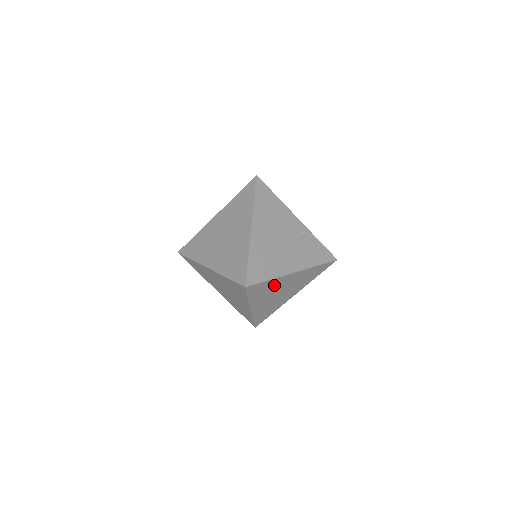
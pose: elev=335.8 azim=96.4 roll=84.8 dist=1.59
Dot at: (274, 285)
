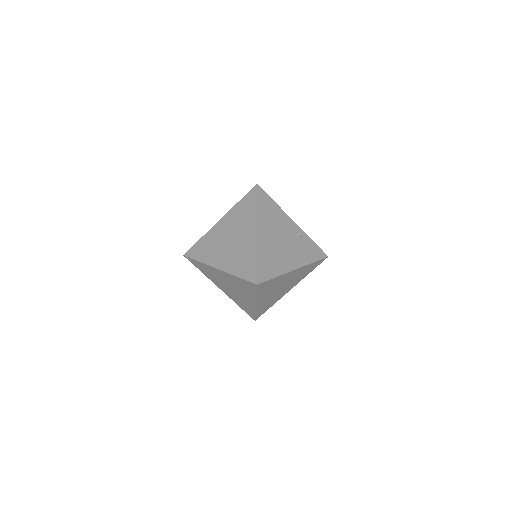
Dot at: (278, 281)
